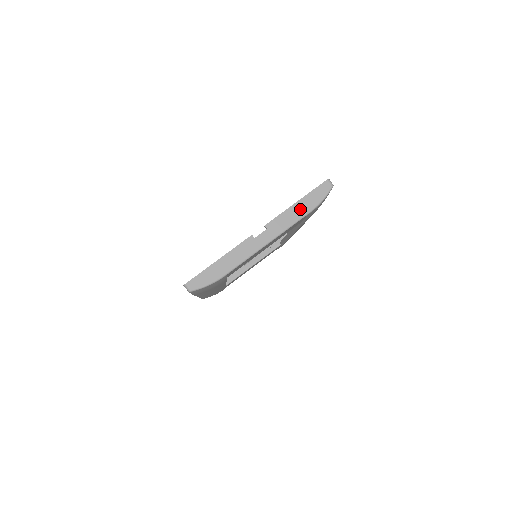
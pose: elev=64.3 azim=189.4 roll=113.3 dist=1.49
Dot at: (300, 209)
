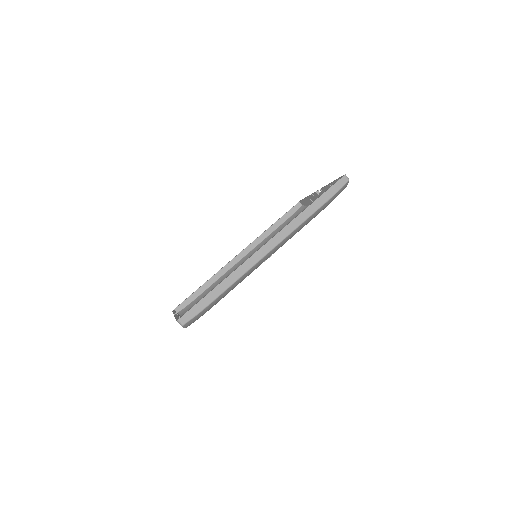
Dot at: occluded
